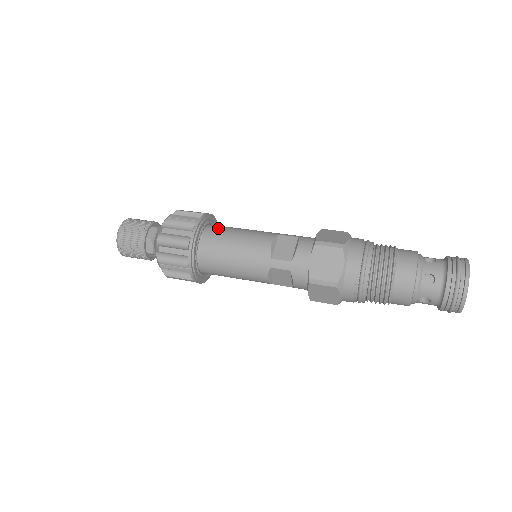
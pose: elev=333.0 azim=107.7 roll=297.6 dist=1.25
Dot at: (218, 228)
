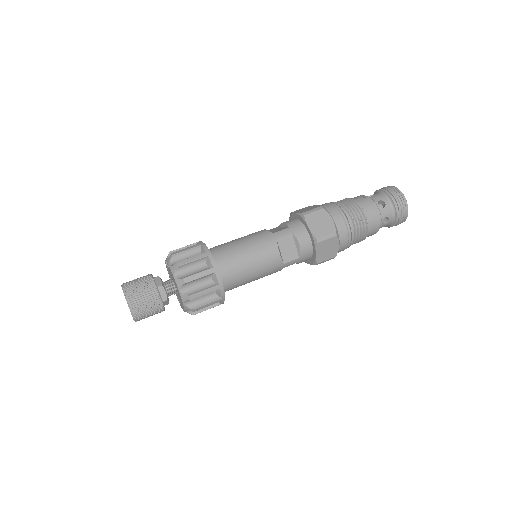
Dot at: (226, 261)
